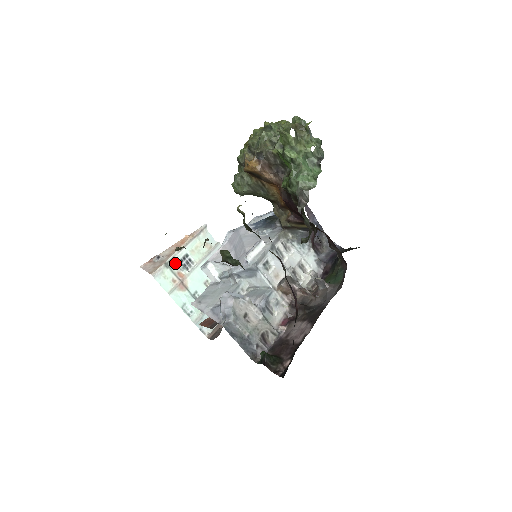
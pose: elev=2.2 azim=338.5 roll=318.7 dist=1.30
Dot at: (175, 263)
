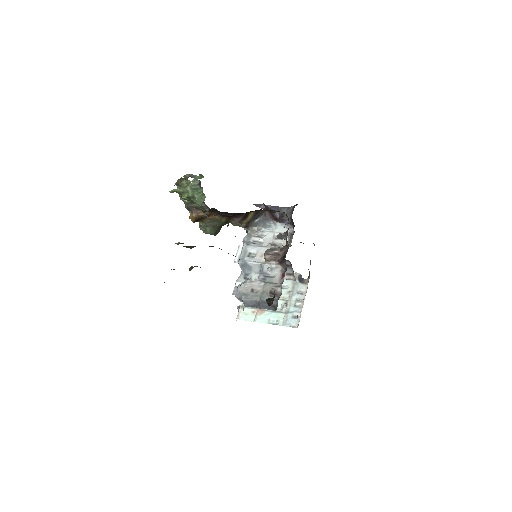
Dot at: occluded
